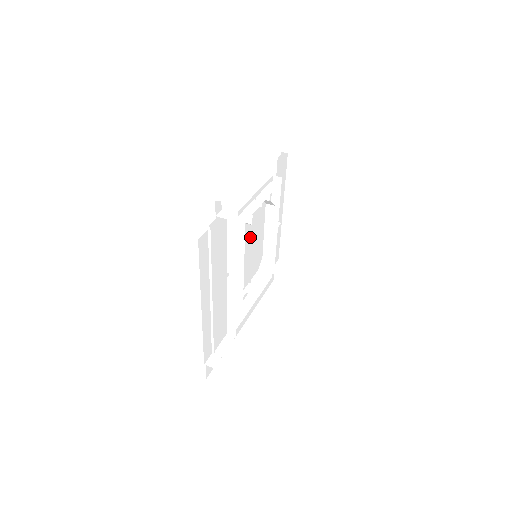
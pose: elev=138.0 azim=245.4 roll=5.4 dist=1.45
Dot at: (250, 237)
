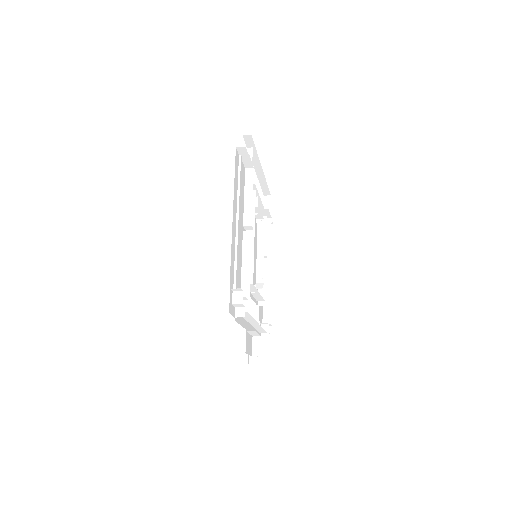
Dot at: occluded
